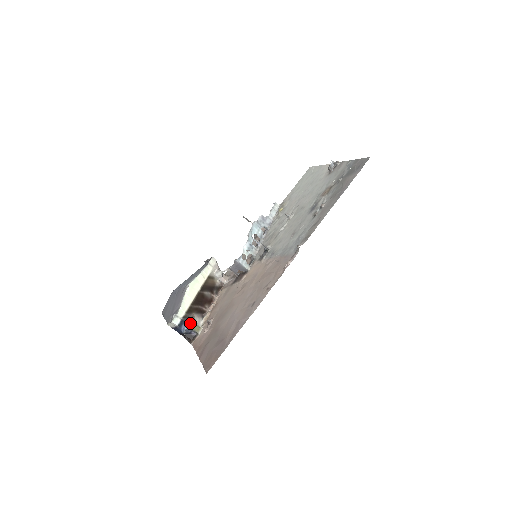
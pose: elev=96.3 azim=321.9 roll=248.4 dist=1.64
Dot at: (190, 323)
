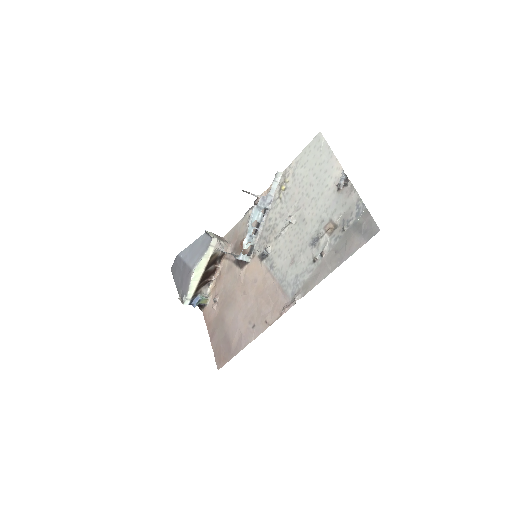
Dot at: (199, 301)
